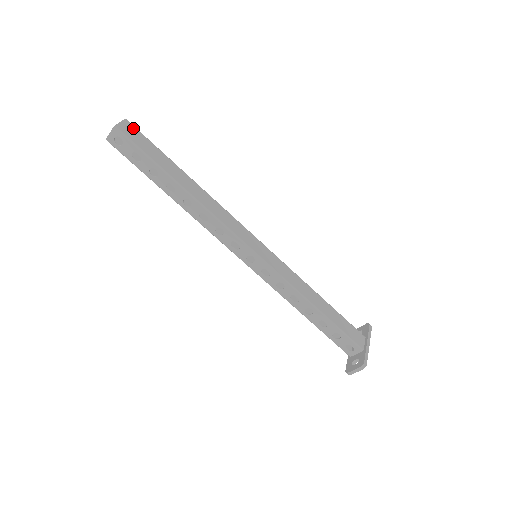
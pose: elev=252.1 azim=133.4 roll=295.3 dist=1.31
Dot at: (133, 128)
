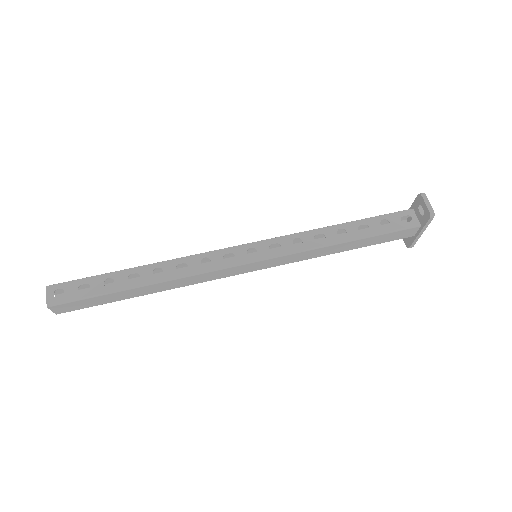
Dot at: occluded
